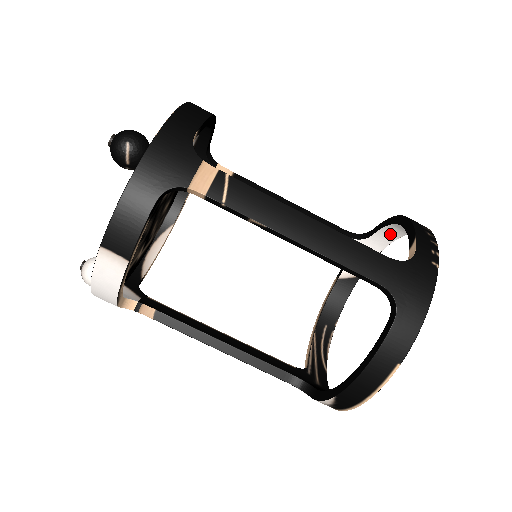
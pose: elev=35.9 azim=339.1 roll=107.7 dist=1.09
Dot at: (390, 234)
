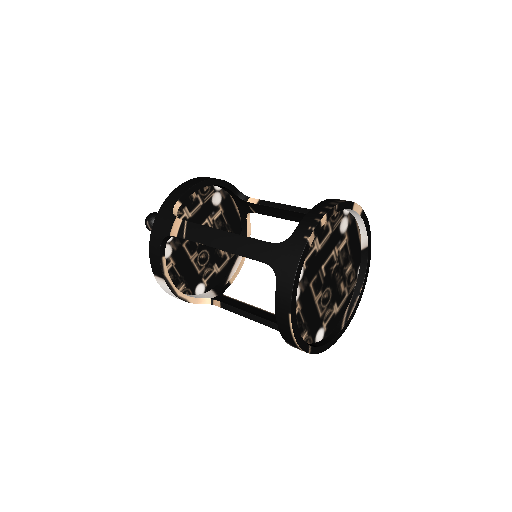
Dot at: (349, 211)
